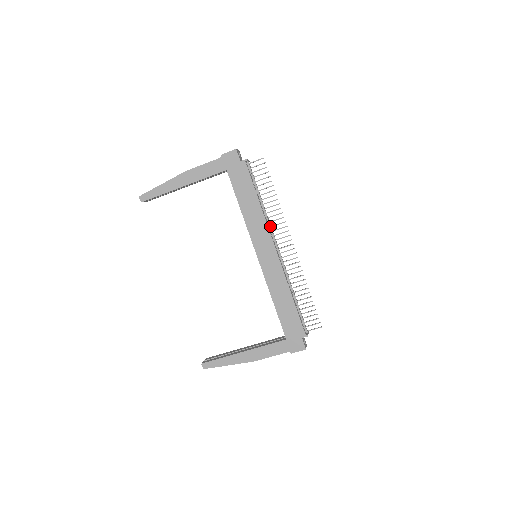
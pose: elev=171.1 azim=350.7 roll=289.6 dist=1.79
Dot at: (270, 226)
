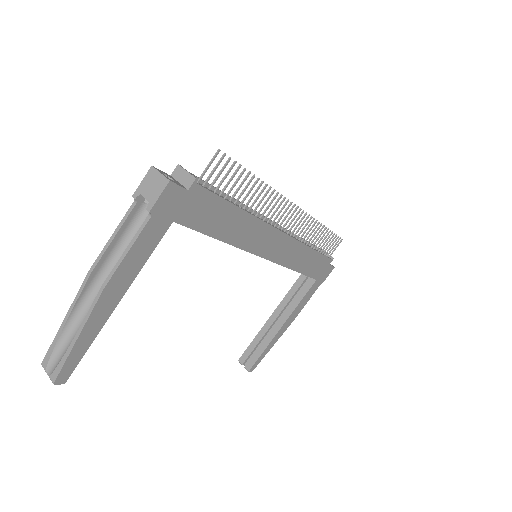
Dot at: (265, 218)
